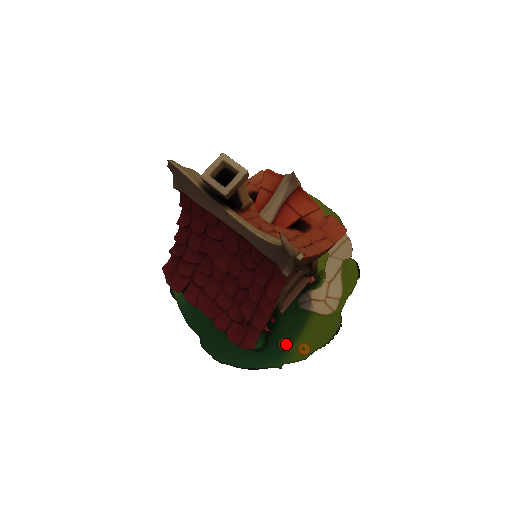
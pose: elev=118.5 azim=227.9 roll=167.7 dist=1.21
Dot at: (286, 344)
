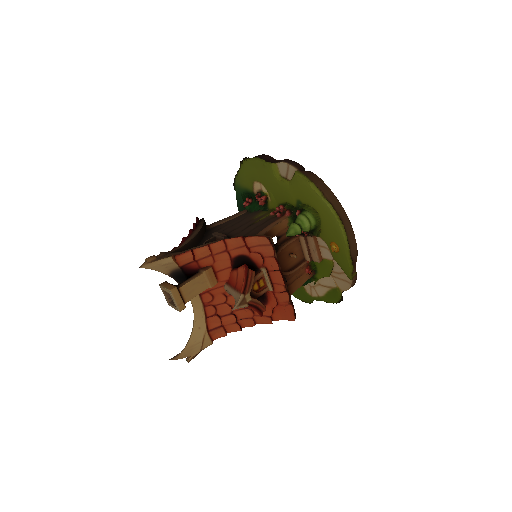
Dot at: occluded
